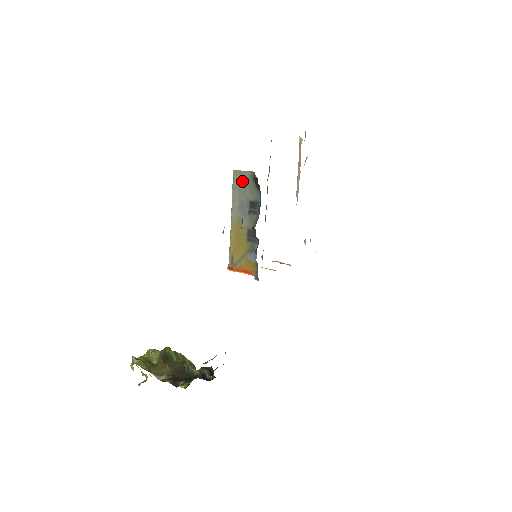
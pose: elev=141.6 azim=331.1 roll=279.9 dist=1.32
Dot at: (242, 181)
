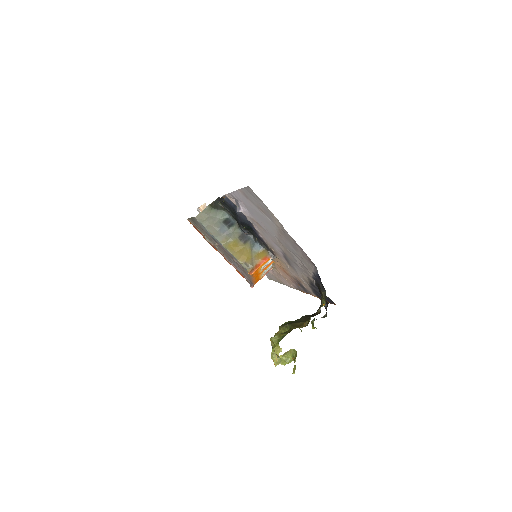
Dot at: (206, 217)
